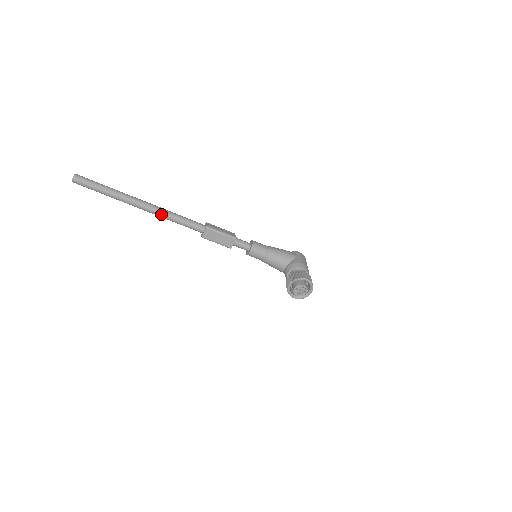
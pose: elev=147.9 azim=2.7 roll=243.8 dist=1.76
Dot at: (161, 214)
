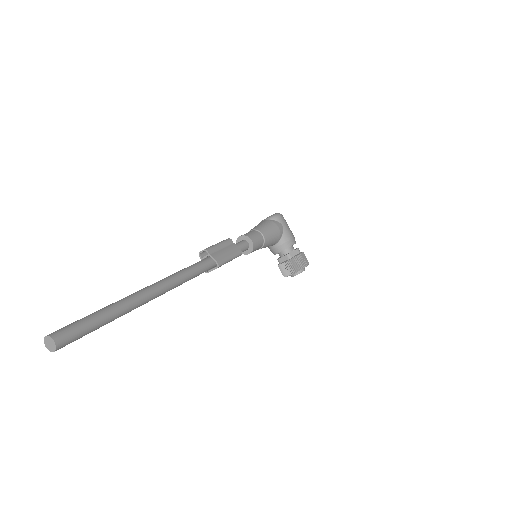
Dot at: (171, 289)
